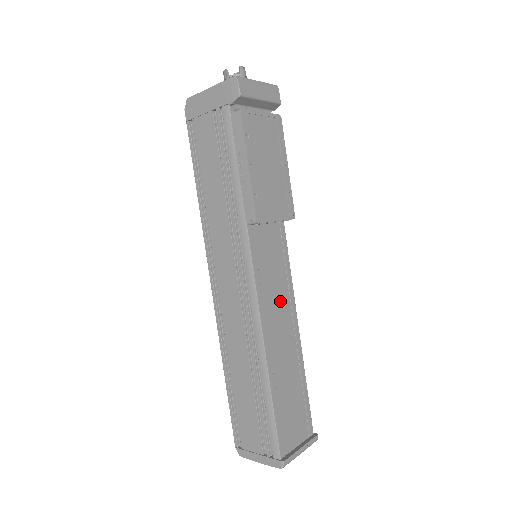
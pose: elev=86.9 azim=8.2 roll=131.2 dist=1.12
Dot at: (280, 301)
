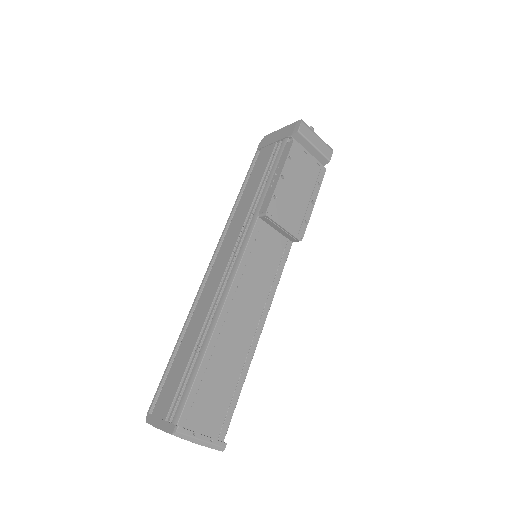
Dot at: (256, 295)
